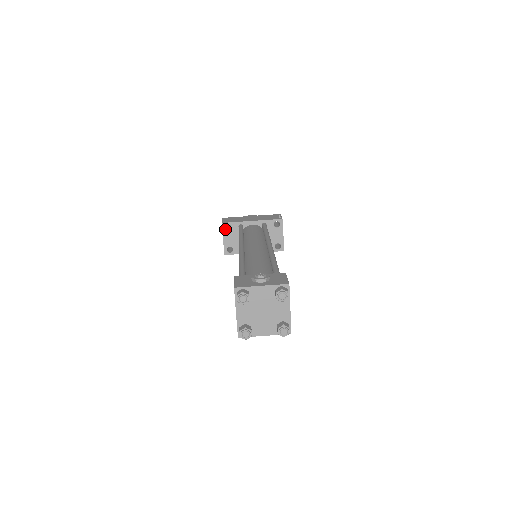
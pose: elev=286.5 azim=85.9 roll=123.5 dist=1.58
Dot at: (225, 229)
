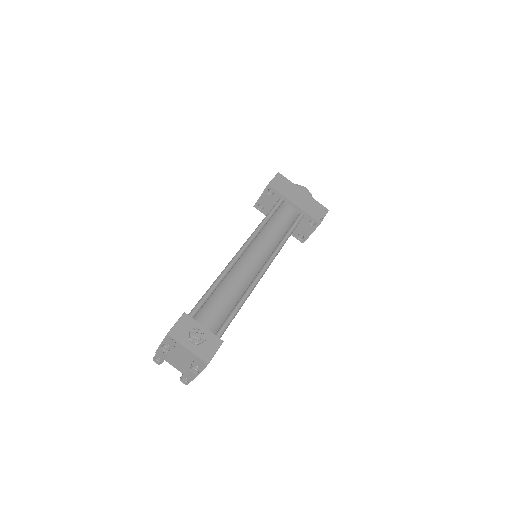
Dot at: (267, 190)
